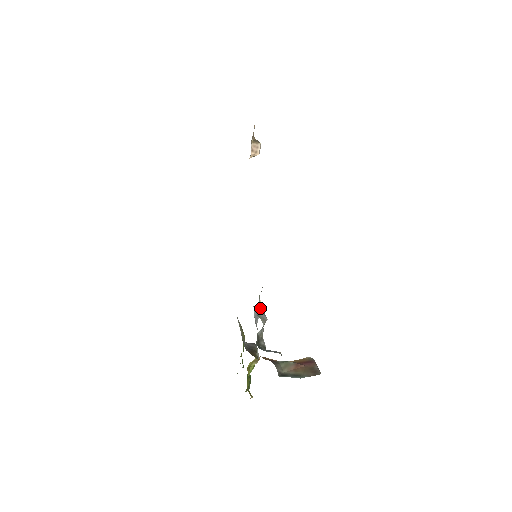
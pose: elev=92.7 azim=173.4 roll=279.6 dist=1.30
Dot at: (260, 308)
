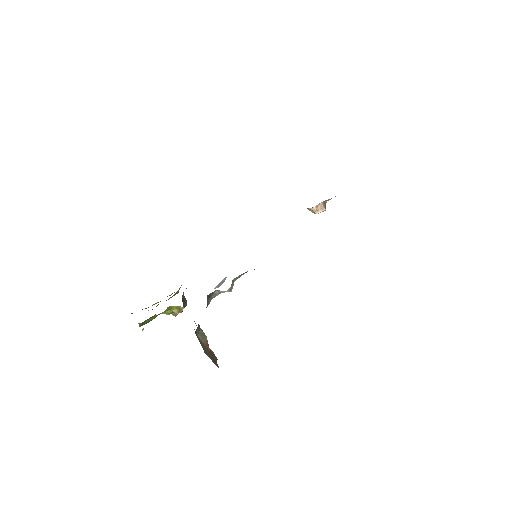
Dot at: occluded
